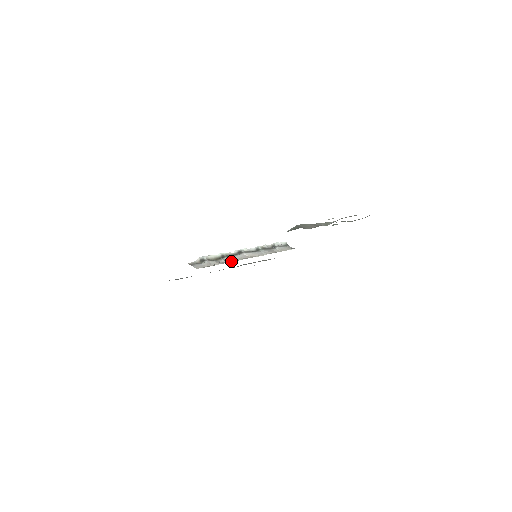
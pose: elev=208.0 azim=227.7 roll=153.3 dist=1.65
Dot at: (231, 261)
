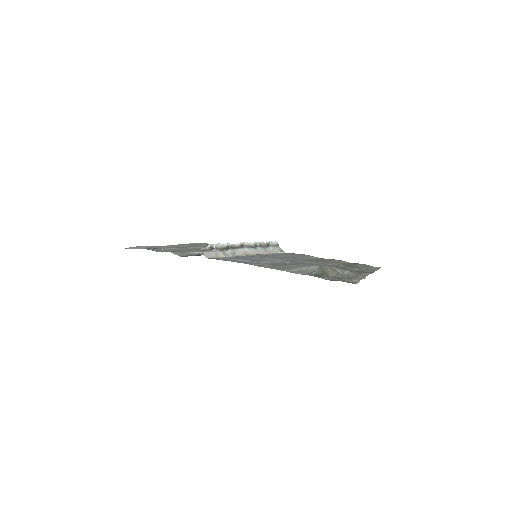
Dot at: (234, 255)
